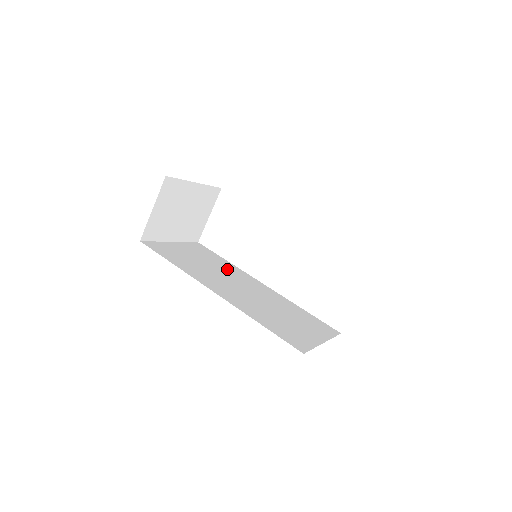
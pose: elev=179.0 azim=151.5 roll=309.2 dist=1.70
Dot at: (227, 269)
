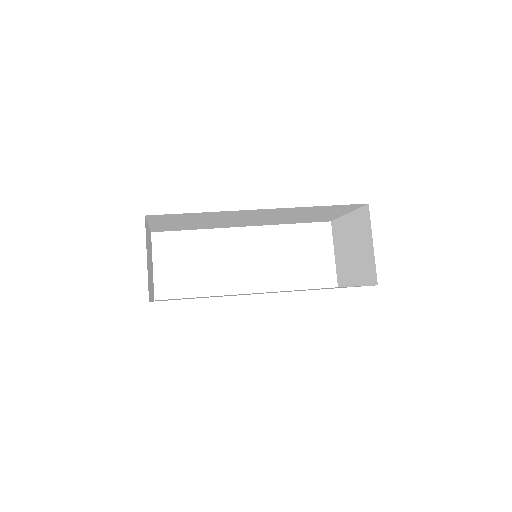
Dot at: occluded
